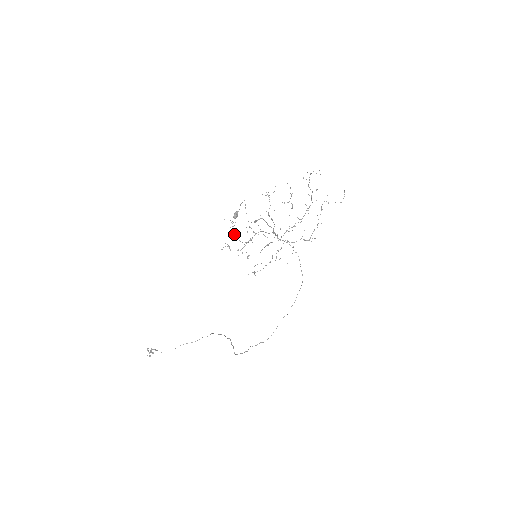
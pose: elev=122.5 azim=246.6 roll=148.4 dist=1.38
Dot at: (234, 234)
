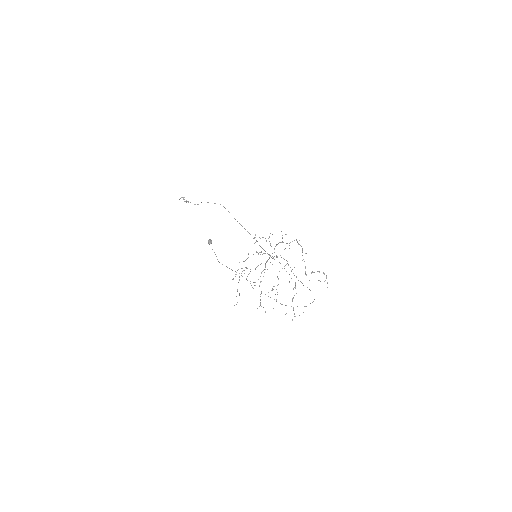
Dot at: occluded
